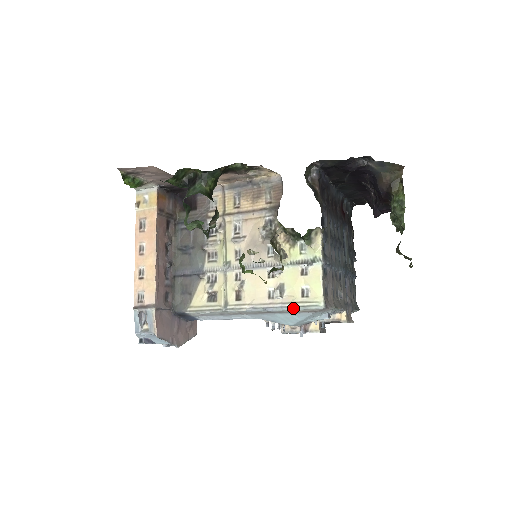
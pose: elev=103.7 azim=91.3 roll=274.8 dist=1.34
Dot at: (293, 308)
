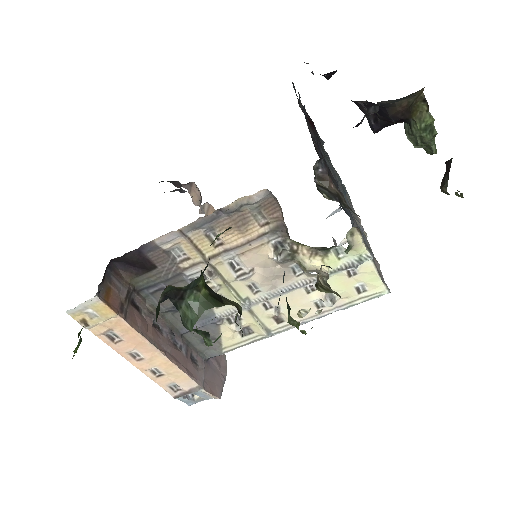
Dot at: occluded
